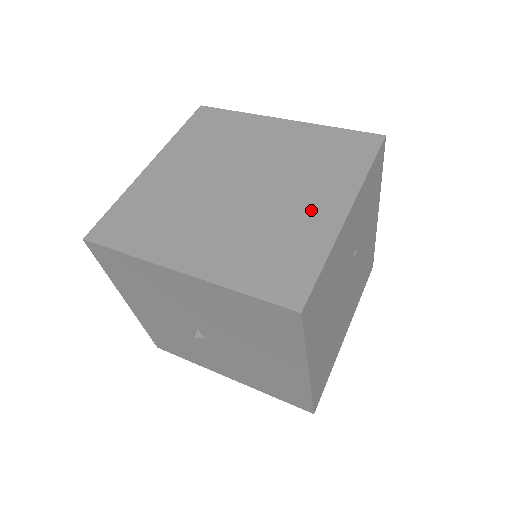
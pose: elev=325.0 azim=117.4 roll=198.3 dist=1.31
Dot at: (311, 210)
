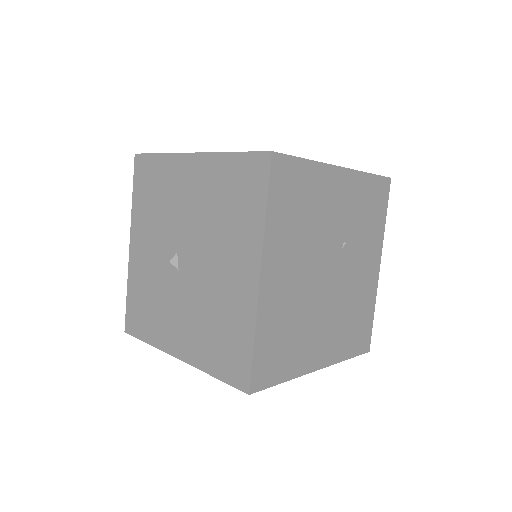
Dot at: occluded
